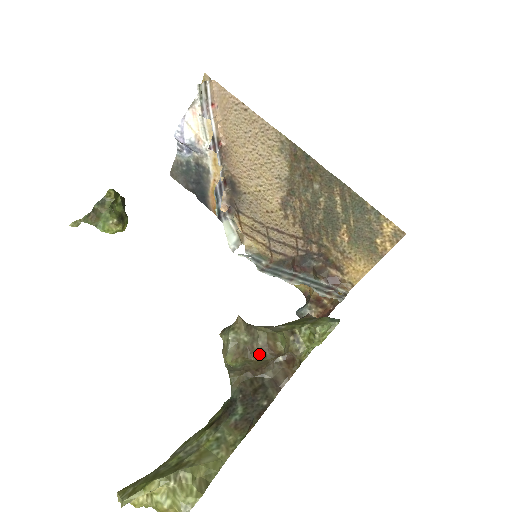
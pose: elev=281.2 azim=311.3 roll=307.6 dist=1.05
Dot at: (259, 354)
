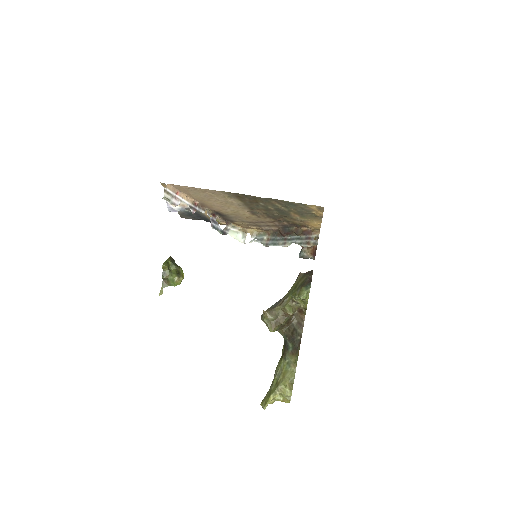
Dot at: (283, 320)
